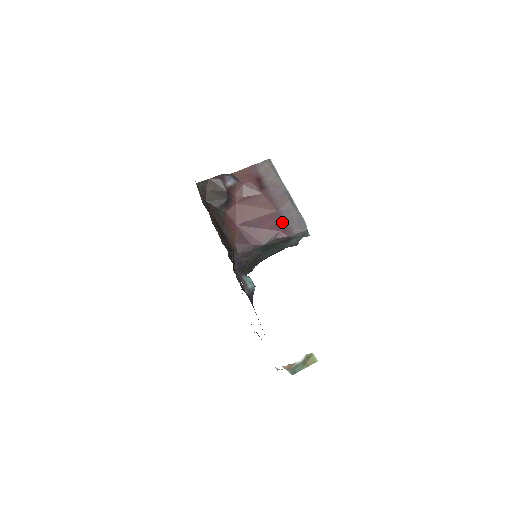
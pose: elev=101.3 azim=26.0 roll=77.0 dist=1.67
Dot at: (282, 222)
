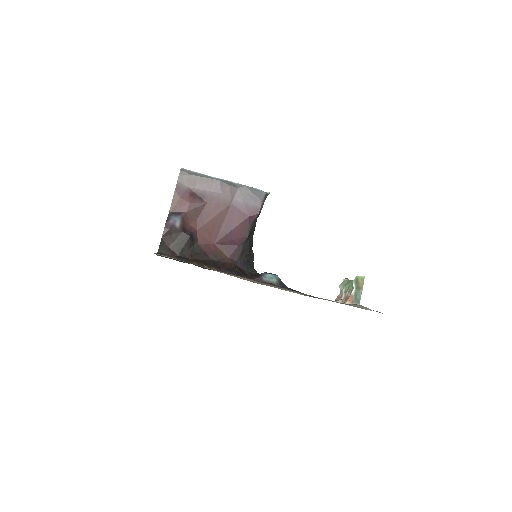
Dot at: (243, 208)
